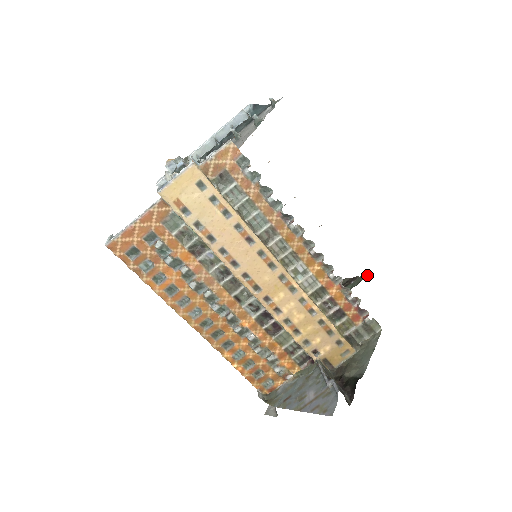
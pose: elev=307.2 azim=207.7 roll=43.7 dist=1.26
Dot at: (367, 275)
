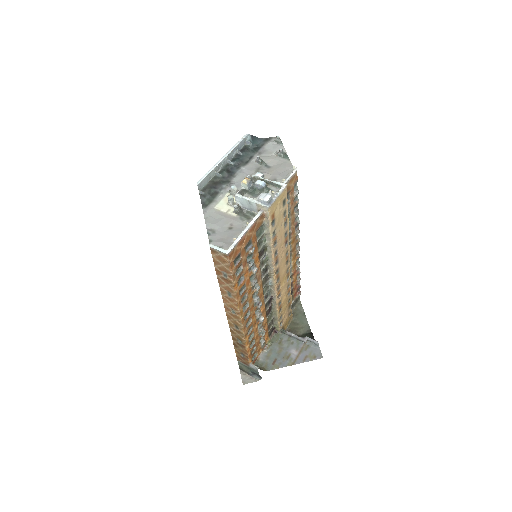
Dot at: occluded
